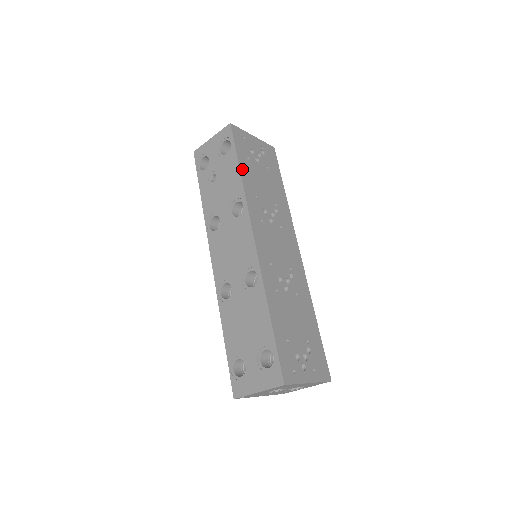
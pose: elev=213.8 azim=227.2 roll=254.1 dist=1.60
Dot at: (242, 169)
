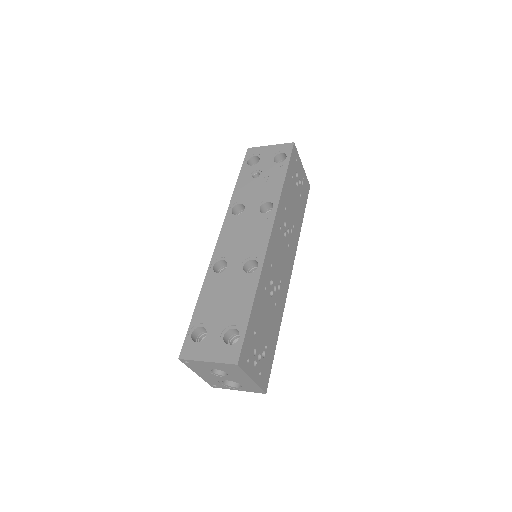
Dot at: (286, 180)
